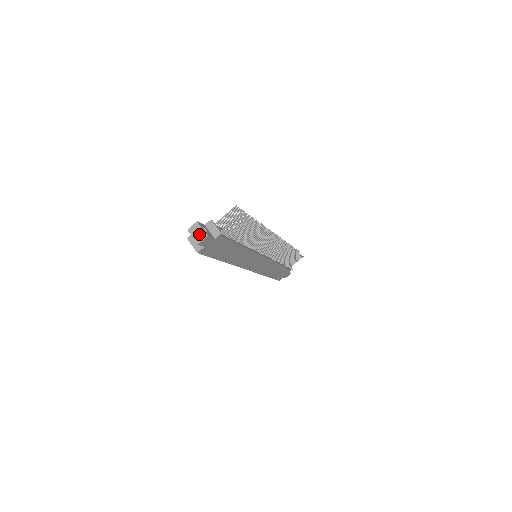
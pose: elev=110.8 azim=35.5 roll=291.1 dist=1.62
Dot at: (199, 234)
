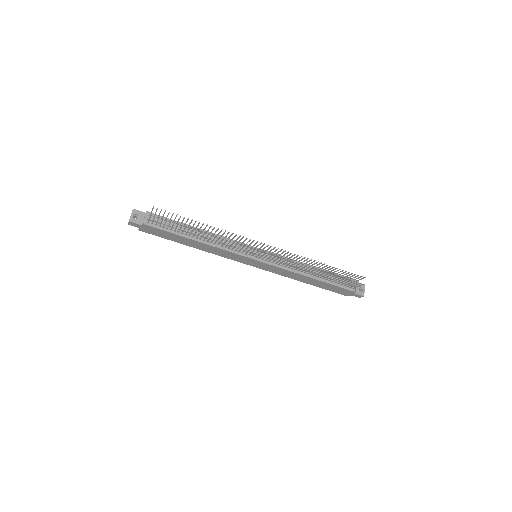
Dot at: (130, 218)
